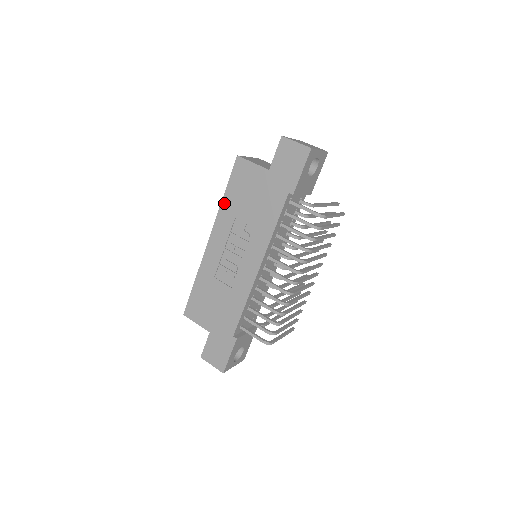
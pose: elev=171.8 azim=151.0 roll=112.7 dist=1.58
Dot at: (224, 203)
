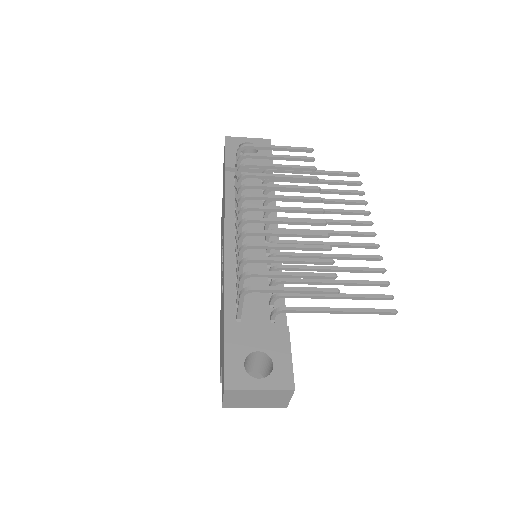
Dot at: (221, 246)
